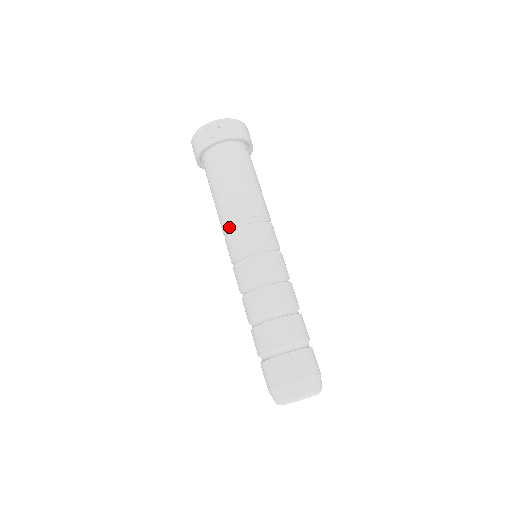
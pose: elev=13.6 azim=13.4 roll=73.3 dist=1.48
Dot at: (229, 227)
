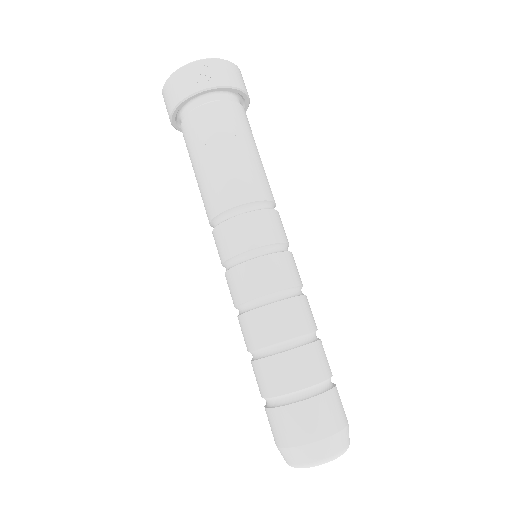
Dot at: (223, 214)
